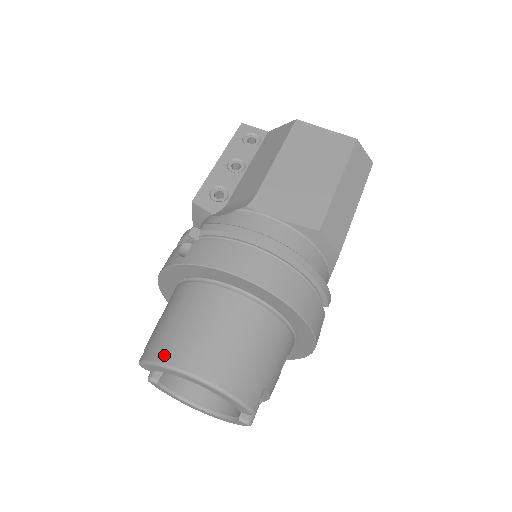
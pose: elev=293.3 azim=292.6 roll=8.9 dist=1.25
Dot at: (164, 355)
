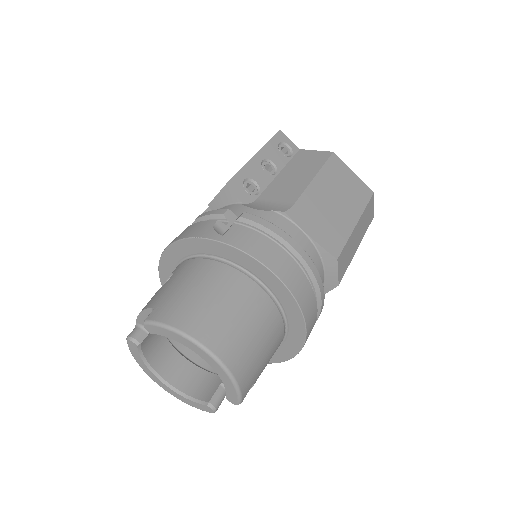
Dot at: (184, 324)
